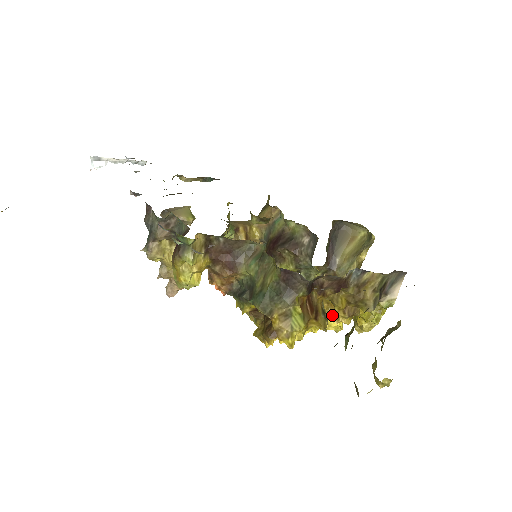
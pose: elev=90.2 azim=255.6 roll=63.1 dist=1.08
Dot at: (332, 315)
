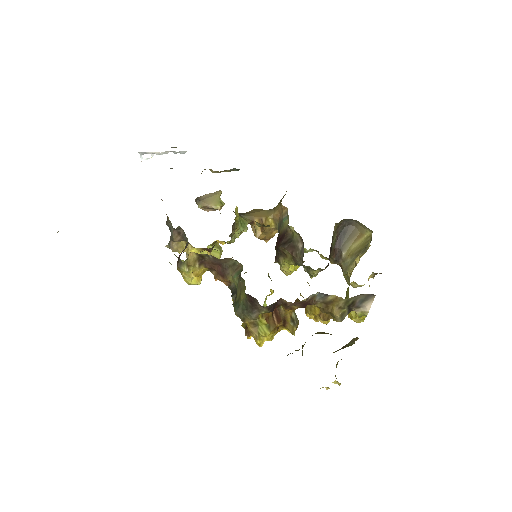
Dot at: occluded
